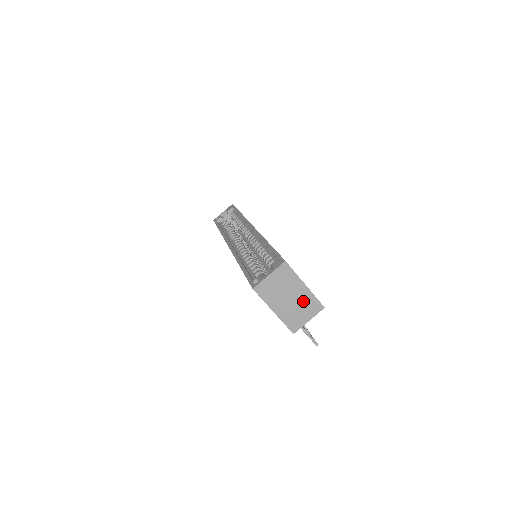
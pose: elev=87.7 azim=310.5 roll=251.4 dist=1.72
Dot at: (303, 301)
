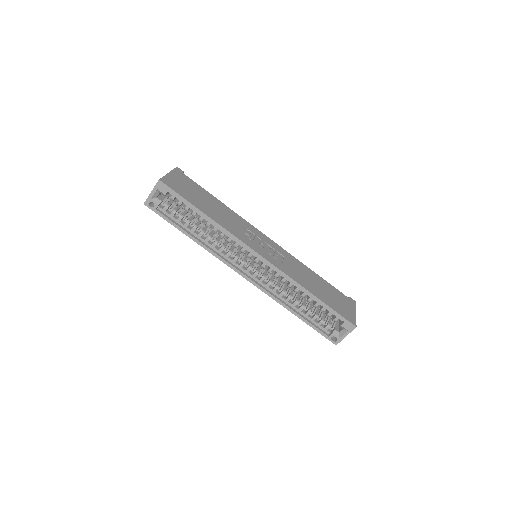
Dot at: occluded
